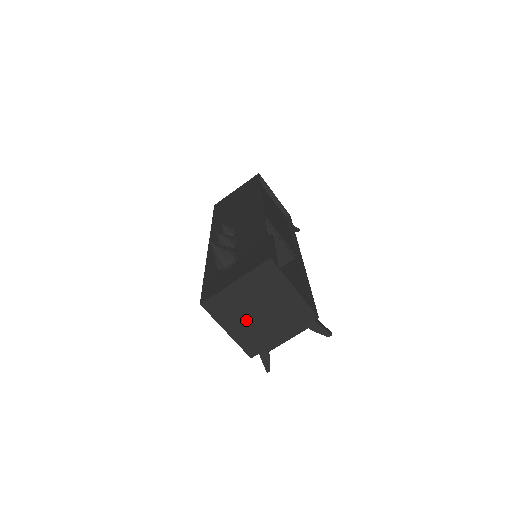
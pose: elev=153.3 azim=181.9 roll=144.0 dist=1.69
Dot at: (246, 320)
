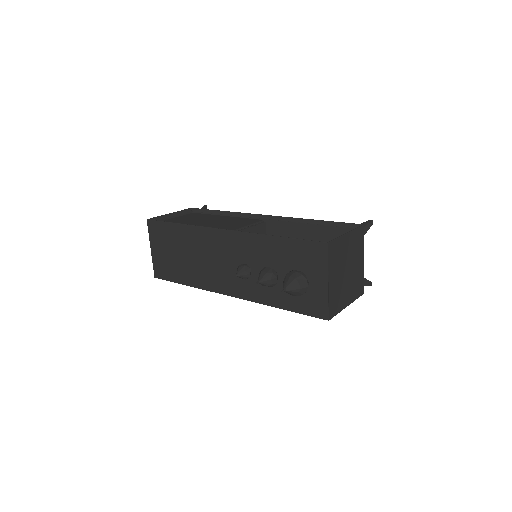
Dot at: (347, 286)
